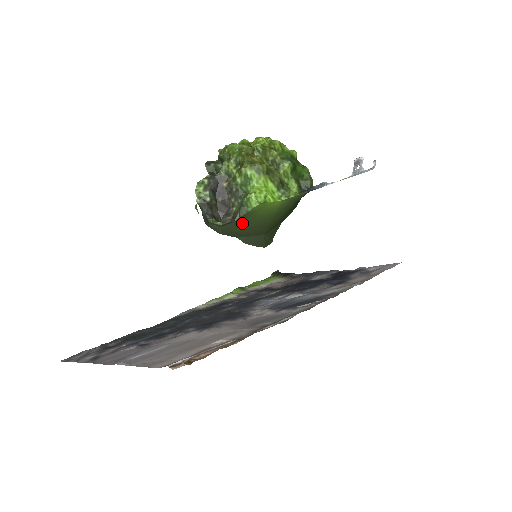
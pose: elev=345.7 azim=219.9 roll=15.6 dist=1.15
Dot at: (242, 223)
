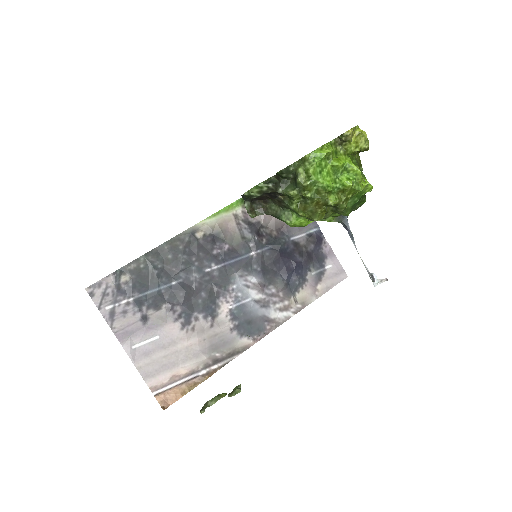
Dot at: occluded
